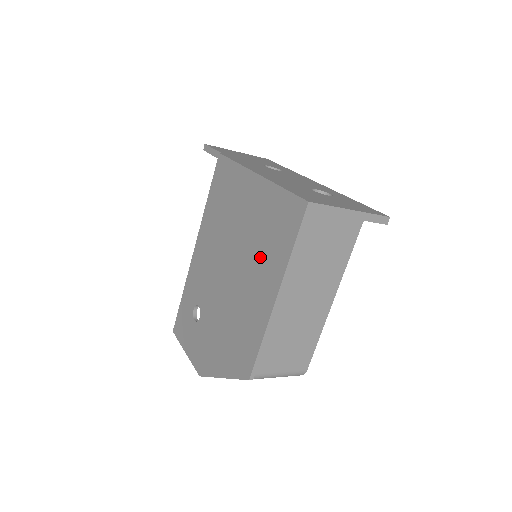
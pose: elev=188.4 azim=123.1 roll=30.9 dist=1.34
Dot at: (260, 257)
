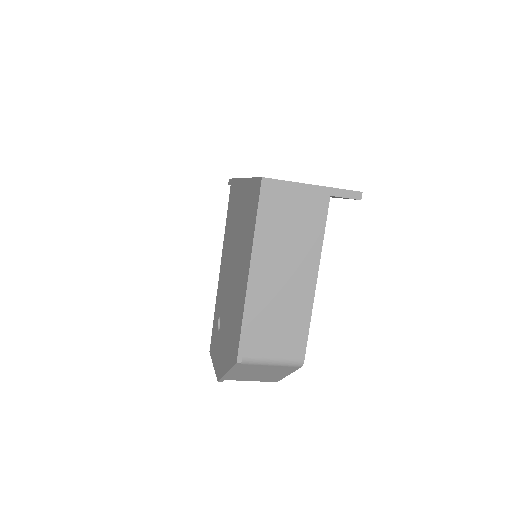
Dot at: (243, 245)
